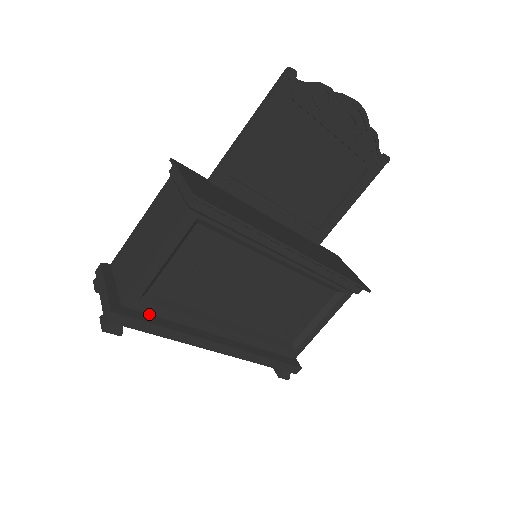
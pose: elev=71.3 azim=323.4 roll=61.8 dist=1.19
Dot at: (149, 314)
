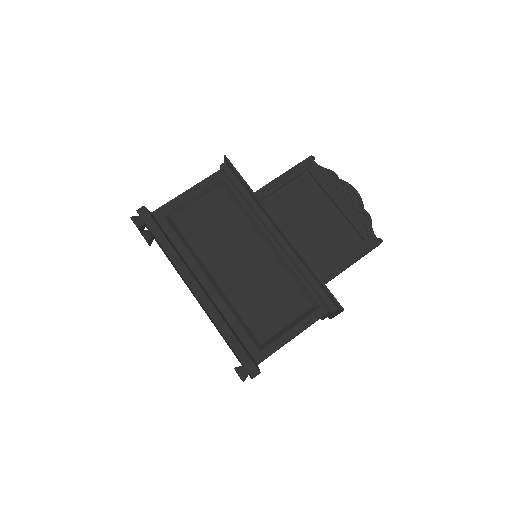
Dot at: (163, 230)
